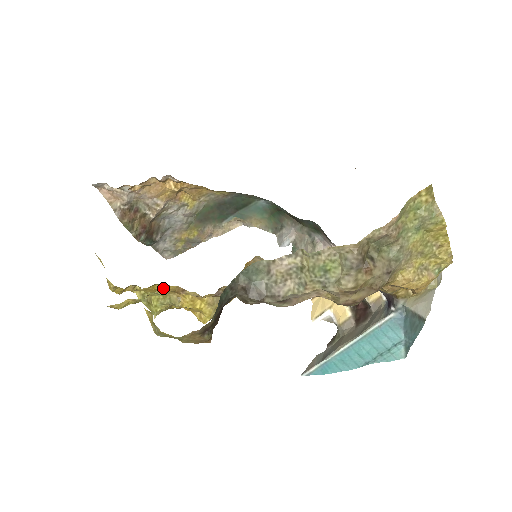
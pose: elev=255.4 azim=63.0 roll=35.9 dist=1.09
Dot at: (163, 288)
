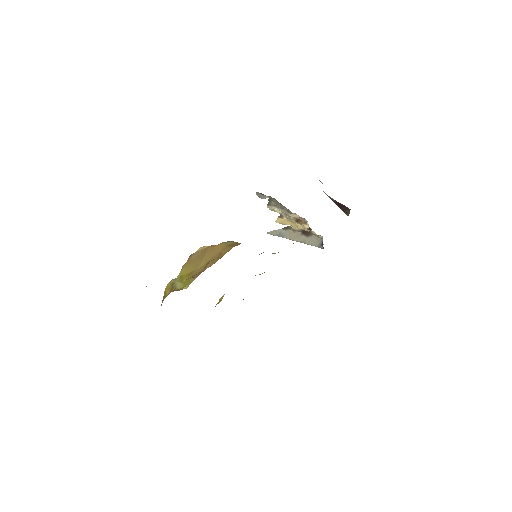
Dot at: occluded
